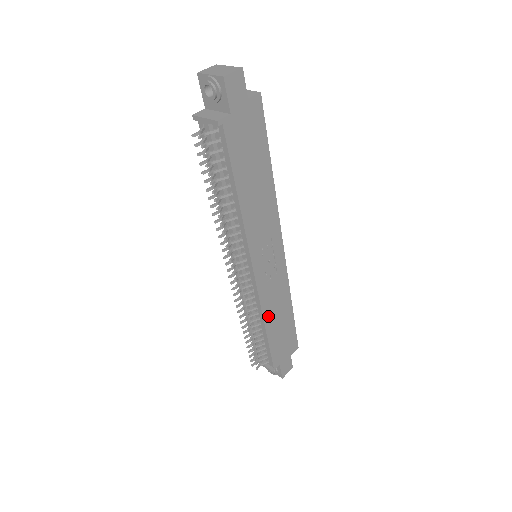
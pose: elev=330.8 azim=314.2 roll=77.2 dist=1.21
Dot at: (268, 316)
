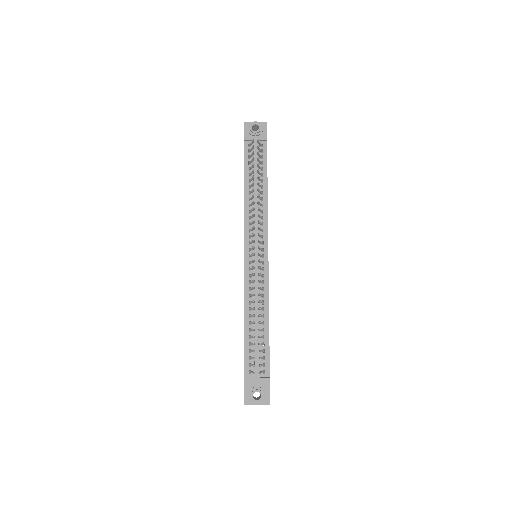
Dot at: occluded
